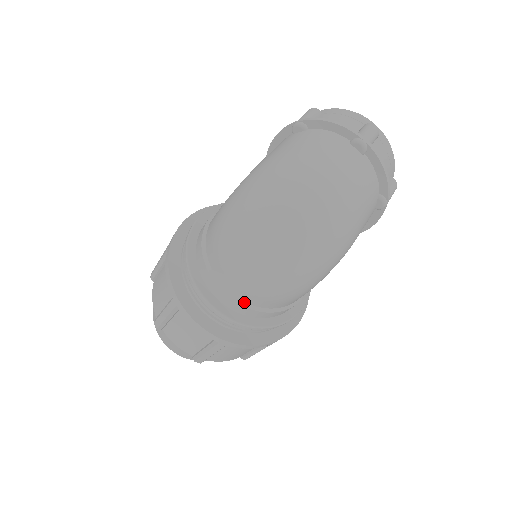
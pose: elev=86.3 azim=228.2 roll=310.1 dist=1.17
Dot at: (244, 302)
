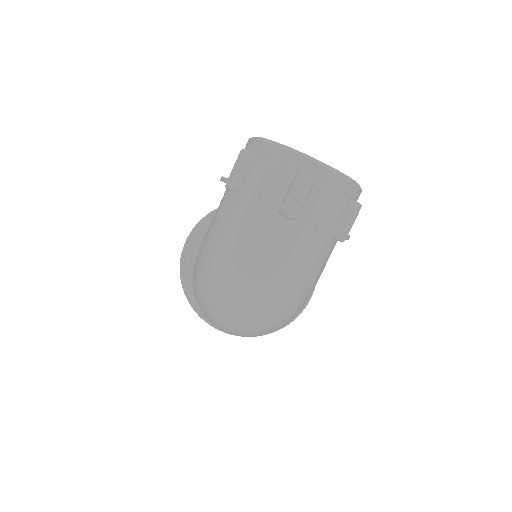
Dot at: occluded
